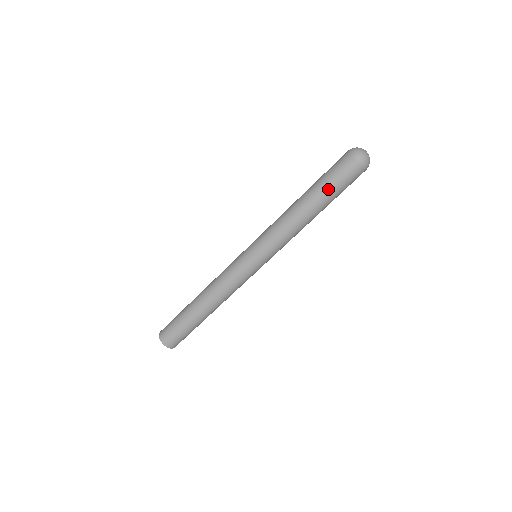
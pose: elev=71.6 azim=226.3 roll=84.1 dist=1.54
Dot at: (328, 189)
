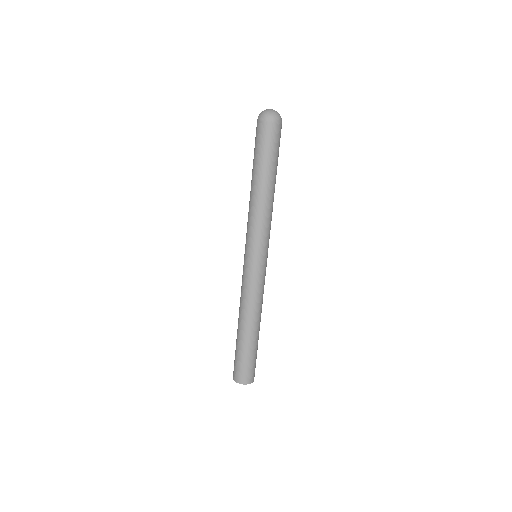
Dot at: (264, 159)
